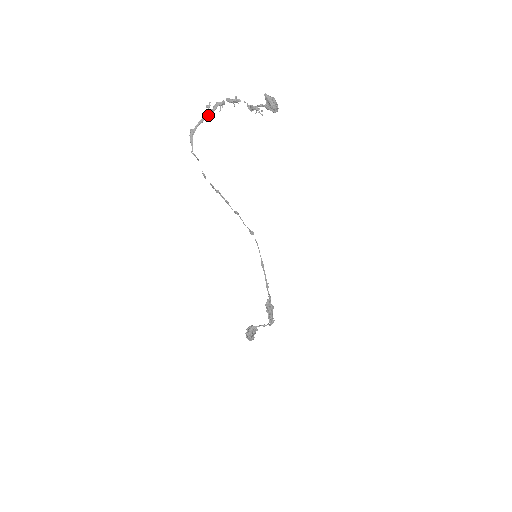
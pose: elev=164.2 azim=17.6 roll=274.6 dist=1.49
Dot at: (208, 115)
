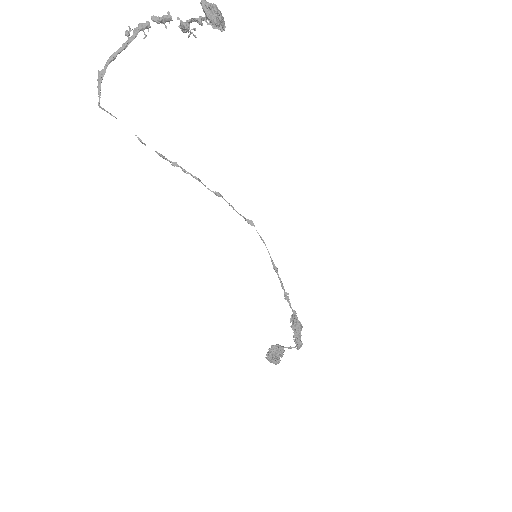
Dot at: (123, 46)
